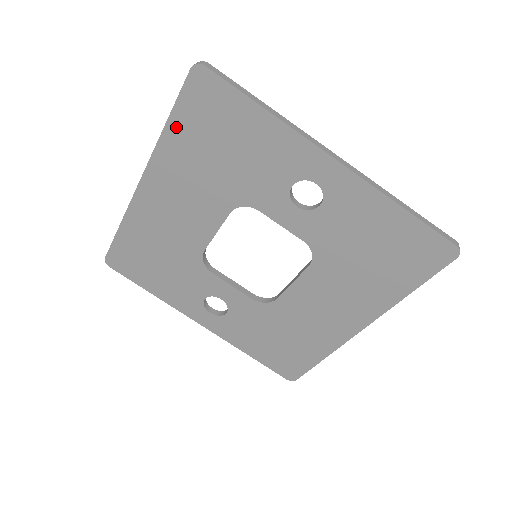
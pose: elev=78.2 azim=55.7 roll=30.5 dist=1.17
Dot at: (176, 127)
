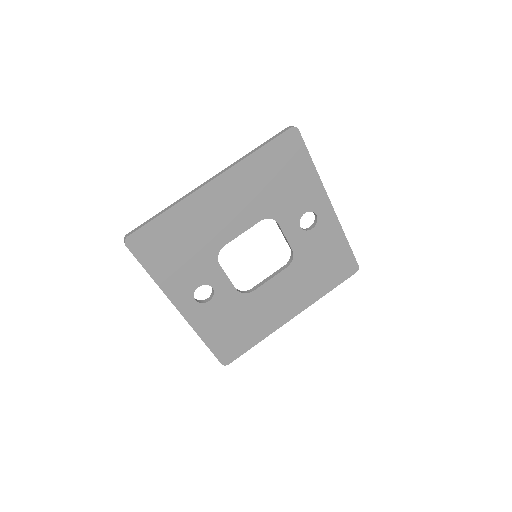
Dot at: (261, 155)
